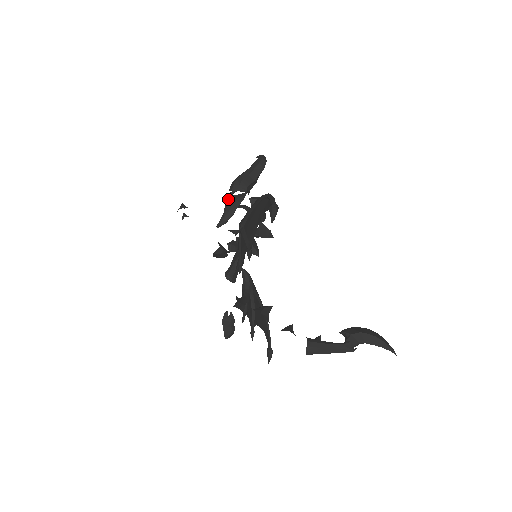
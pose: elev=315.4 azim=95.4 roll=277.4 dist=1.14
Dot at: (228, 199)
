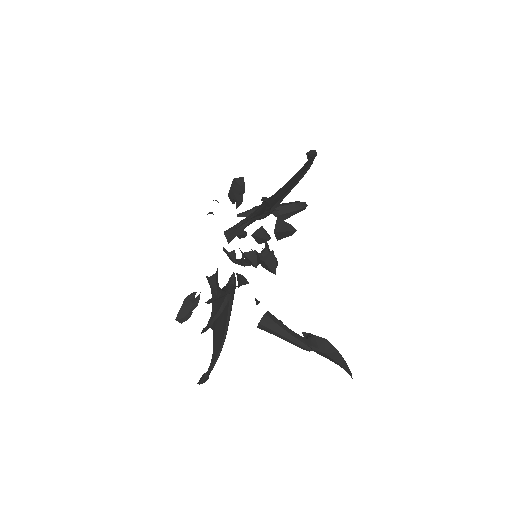
Dot at: (260, 205)
